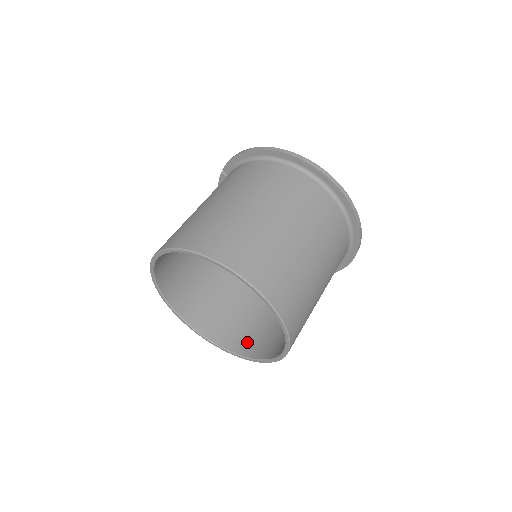
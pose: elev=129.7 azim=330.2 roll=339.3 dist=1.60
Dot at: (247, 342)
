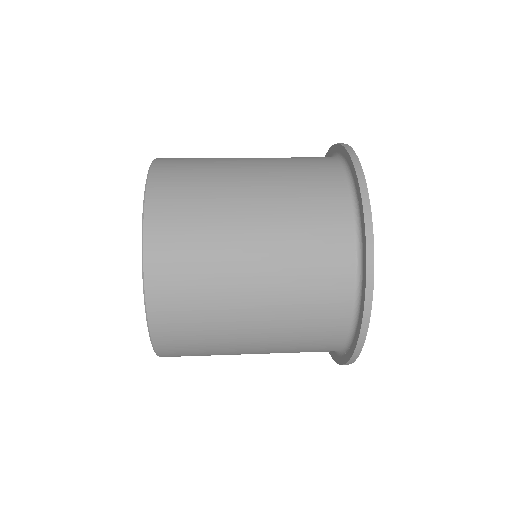
Dot at: occluded
